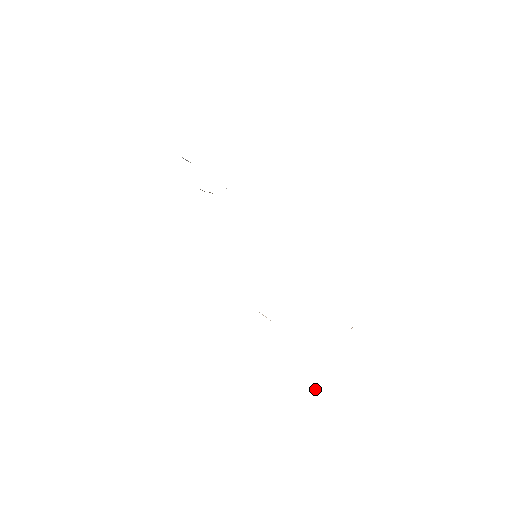
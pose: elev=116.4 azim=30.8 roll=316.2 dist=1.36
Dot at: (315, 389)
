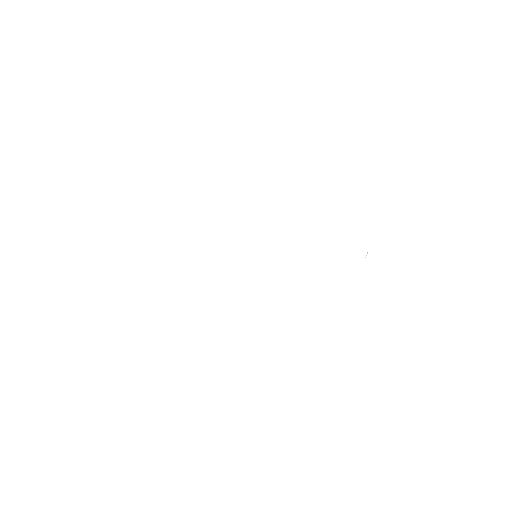
Dot at: occluded
